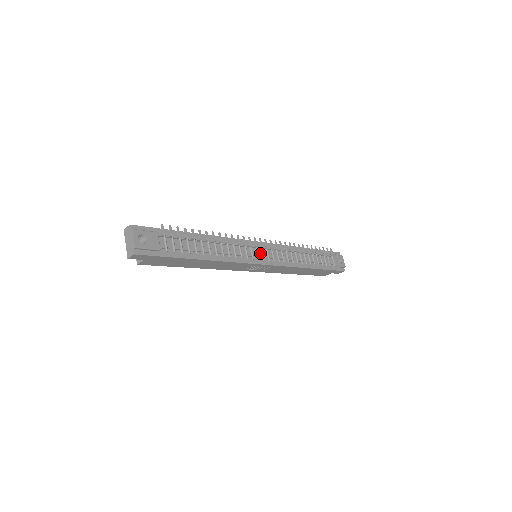
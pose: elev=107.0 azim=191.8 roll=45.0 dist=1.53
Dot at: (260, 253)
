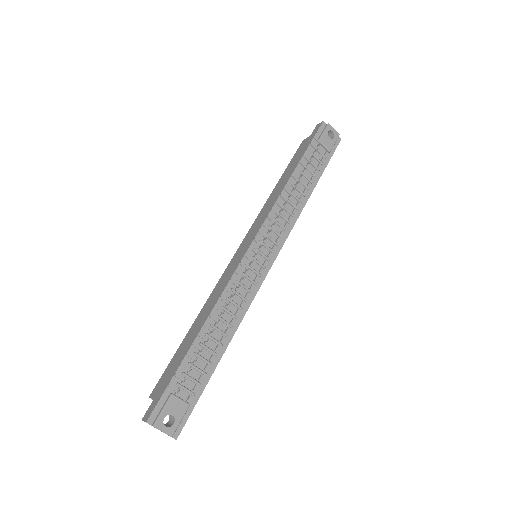
Dot at: (260, 257)
